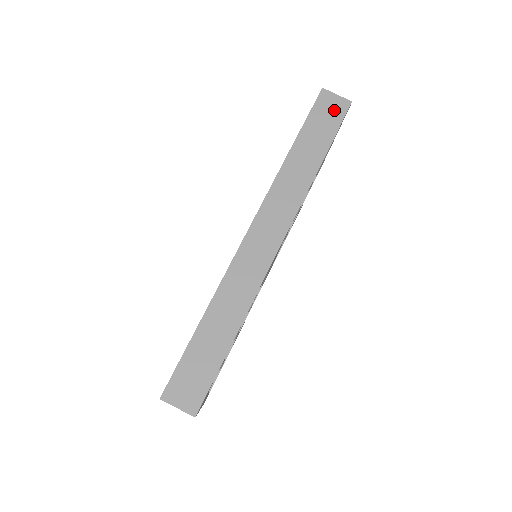
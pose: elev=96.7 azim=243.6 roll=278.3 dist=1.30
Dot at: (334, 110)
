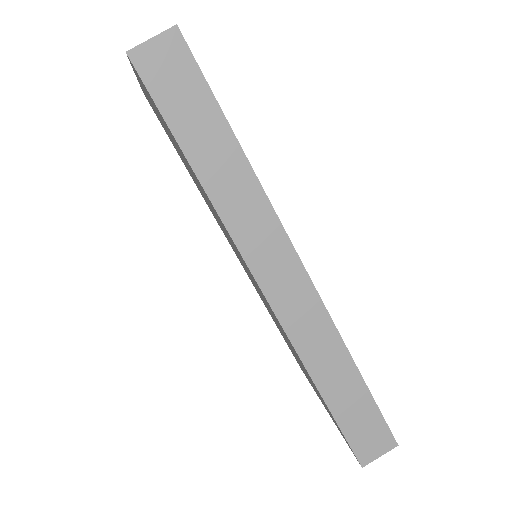
Dot at: (174, 64)
